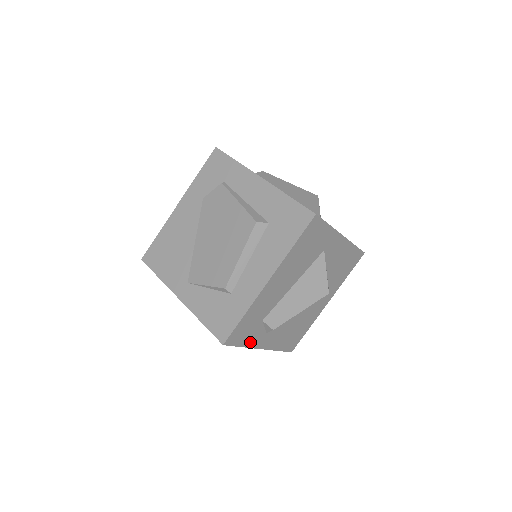
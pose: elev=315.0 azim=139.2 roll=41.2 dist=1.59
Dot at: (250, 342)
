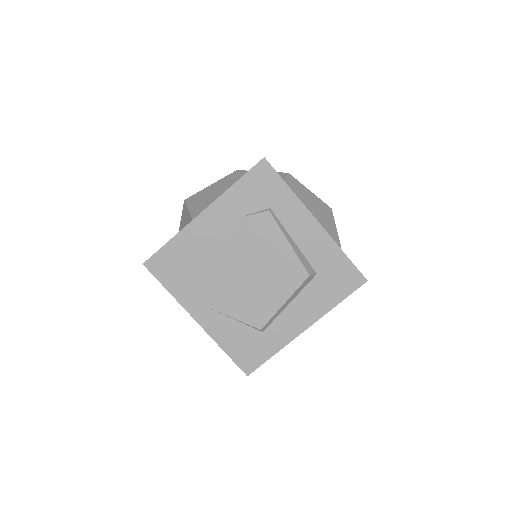
Dot at: occluded
